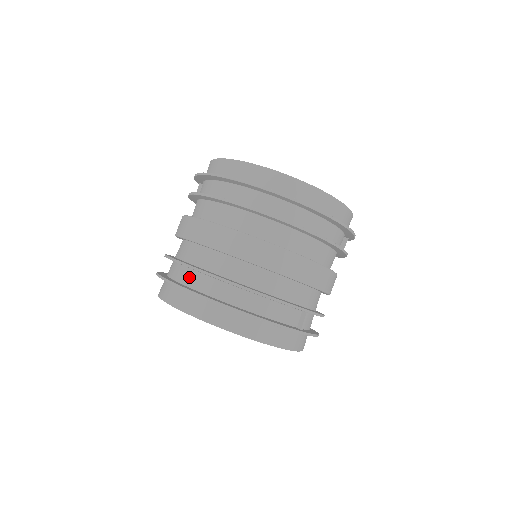
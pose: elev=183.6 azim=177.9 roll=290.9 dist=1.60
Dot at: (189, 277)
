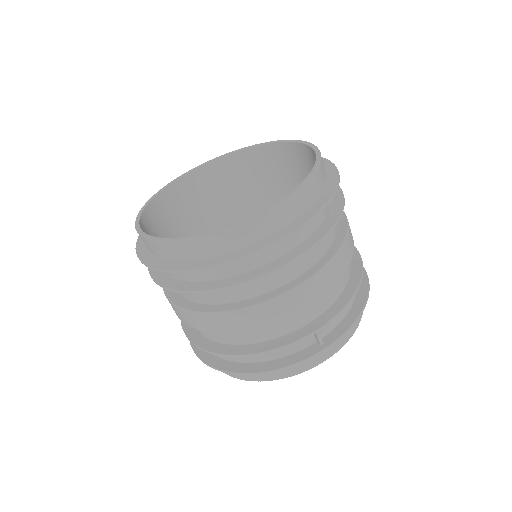
Dot at: occluded
